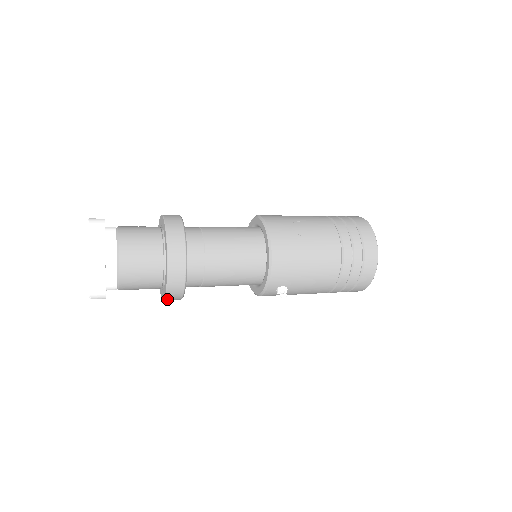
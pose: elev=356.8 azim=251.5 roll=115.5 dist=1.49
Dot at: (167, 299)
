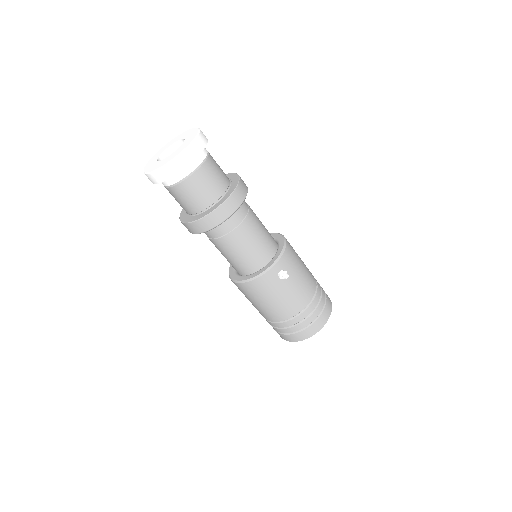
Dot at: (215, 213)
